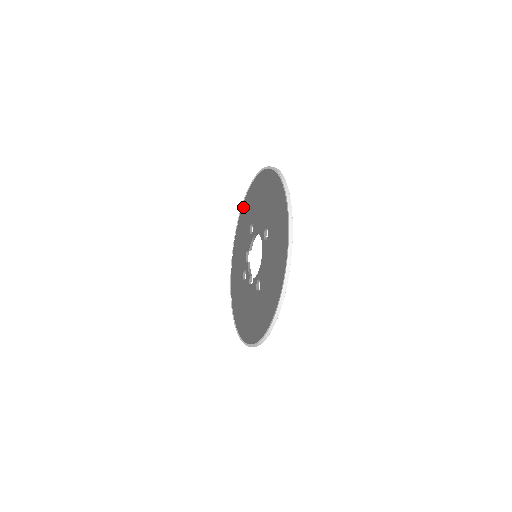
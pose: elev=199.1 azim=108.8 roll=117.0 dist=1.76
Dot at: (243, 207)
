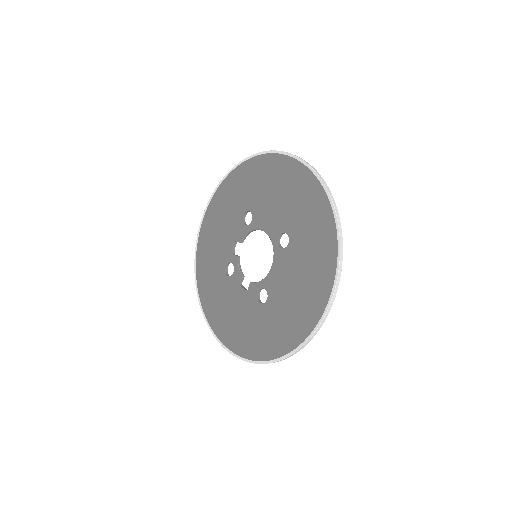
Dot at: (228, 180)
